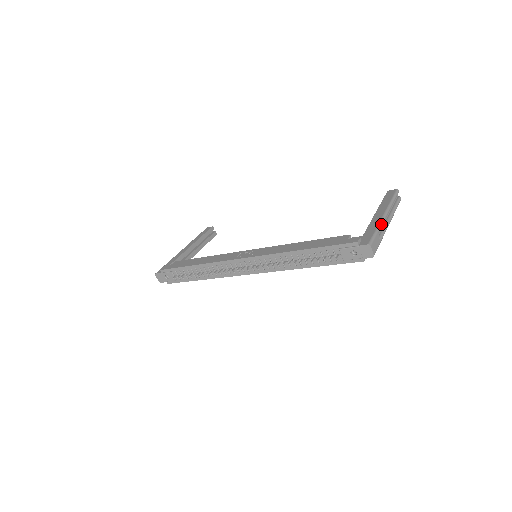
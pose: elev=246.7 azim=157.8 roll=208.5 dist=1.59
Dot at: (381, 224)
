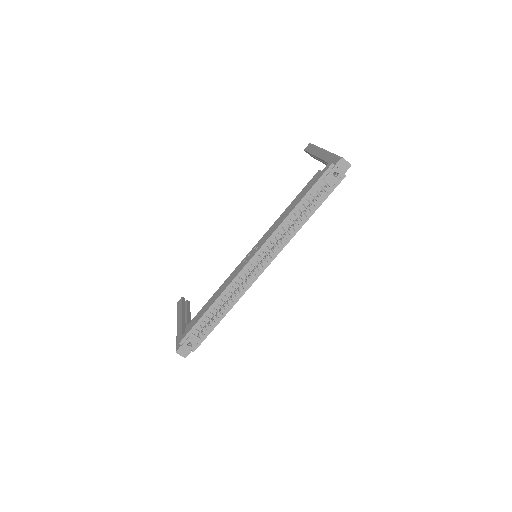
Dot at: (330, 152)
